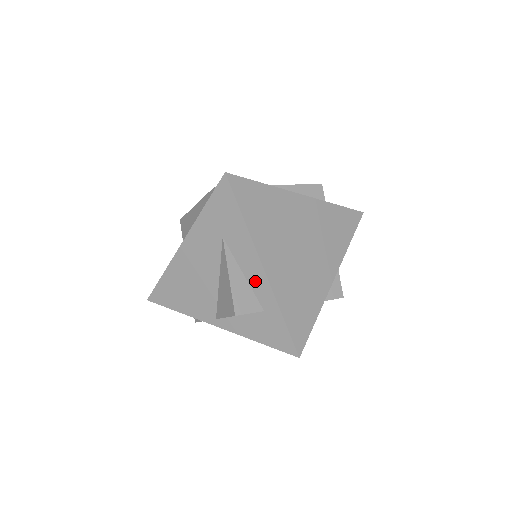
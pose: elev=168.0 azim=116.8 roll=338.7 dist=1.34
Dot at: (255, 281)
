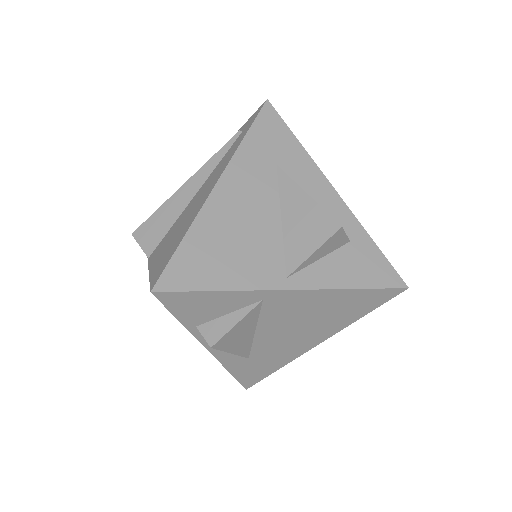
Dot at: (329, 207)
